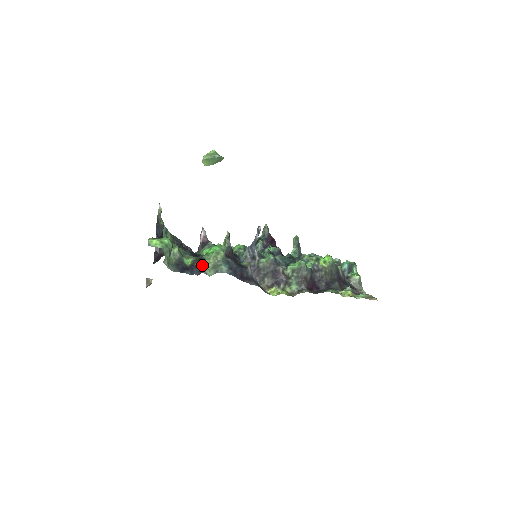
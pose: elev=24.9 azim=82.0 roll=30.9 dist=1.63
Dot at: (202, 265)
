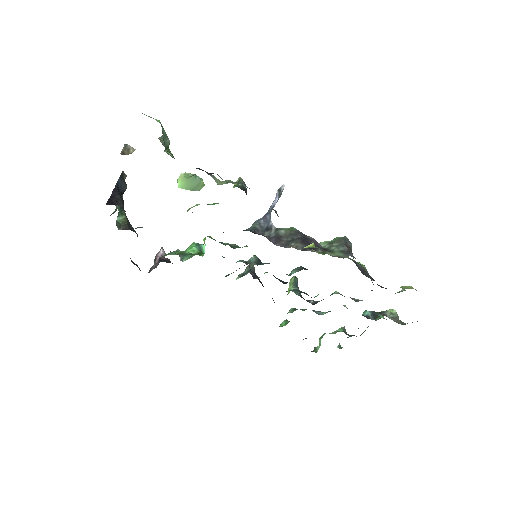
Dot at: (211, 176)
